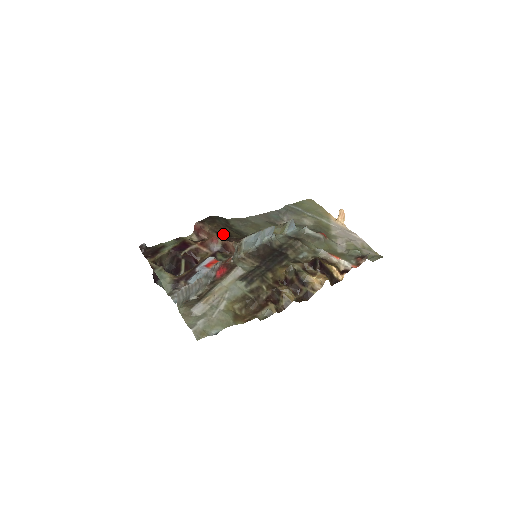
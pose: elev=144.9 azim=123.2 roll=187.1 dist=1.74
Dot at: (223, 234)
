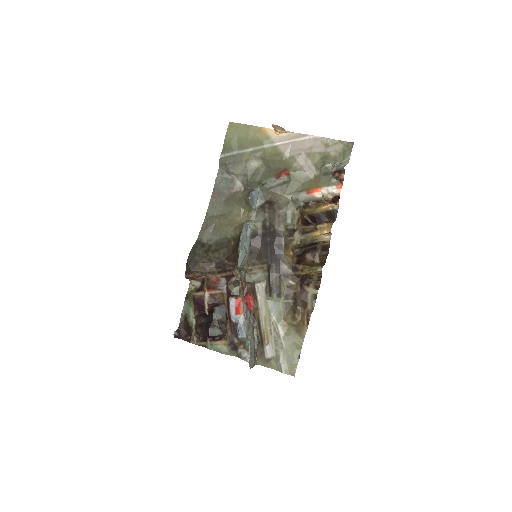
Dot at: (215, 267)
